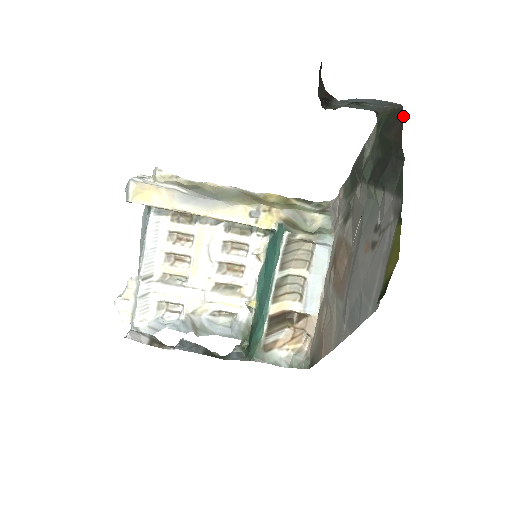
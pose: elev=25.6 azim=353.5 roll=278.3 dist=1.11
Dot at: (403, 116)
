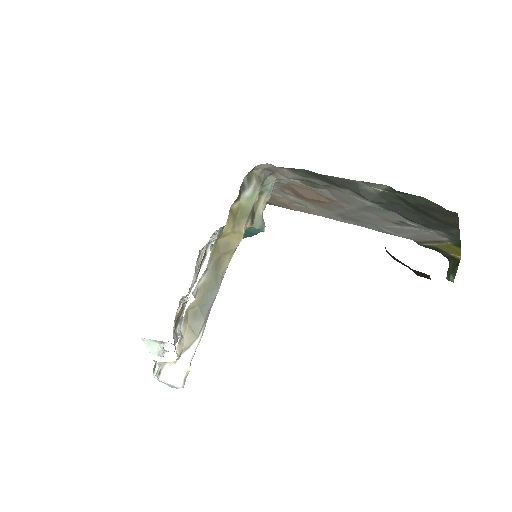
Dot at: (458, 217)
